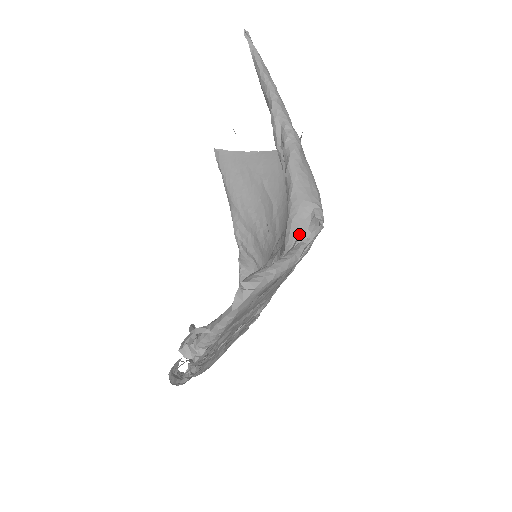
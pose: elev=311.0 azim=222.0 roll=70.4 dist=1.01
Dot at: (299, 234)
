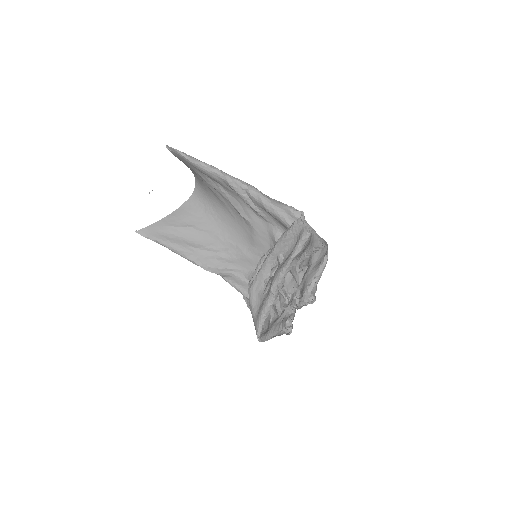
Dot at: (296, 221)
